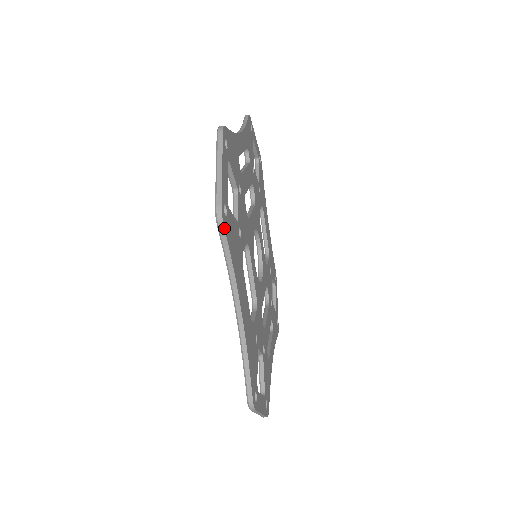
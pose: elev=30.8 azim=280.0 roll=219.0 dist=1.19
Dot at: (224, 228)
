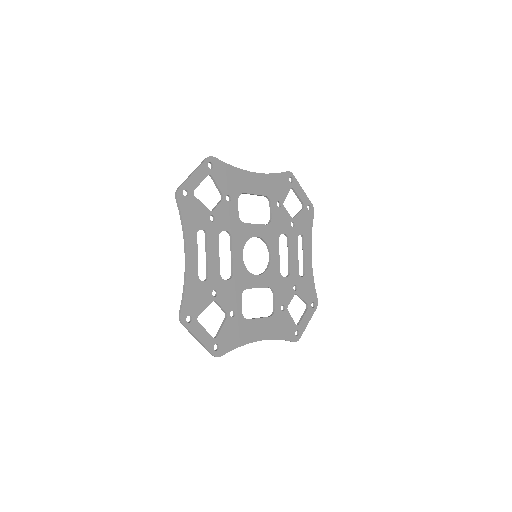
Dot at: occluded
